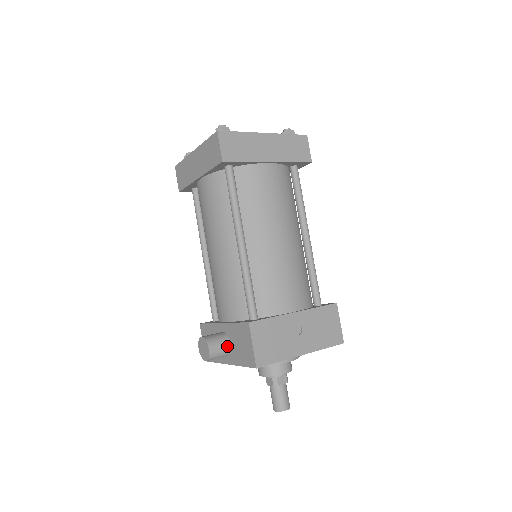
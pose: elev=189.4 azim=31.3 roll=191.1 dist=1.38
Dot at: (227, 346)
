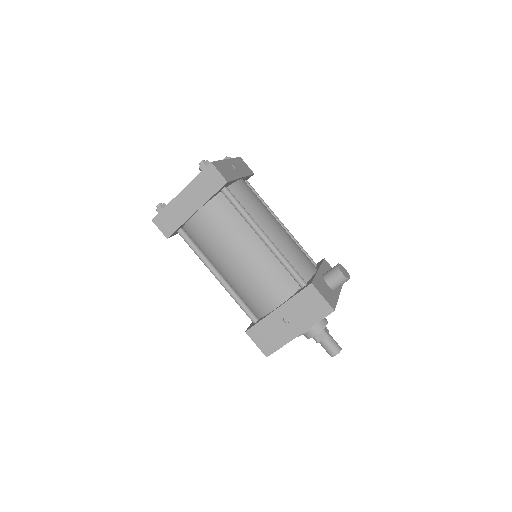
Dot at: occluded
